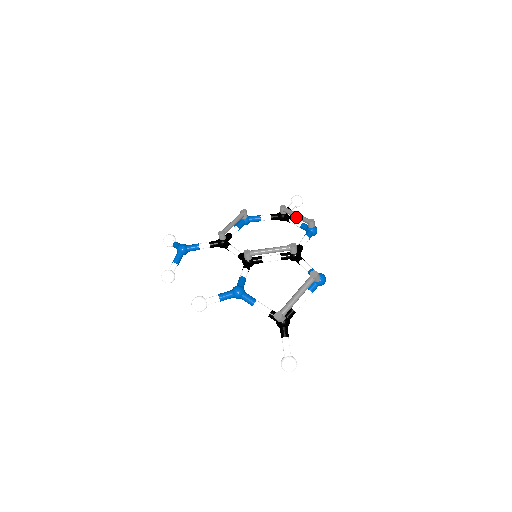
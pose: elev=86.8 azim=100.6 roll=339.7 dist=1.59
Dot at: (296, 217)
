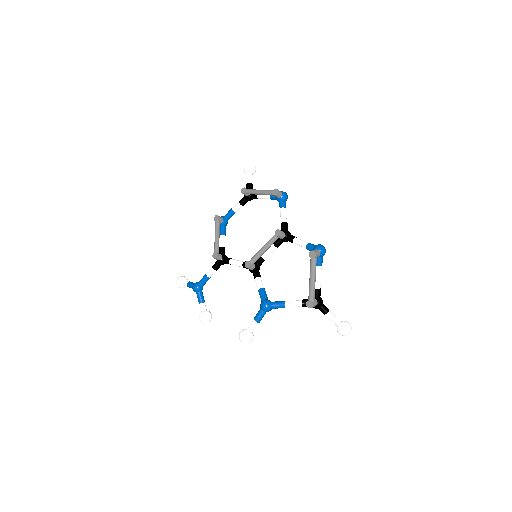
Dot at: occluded
